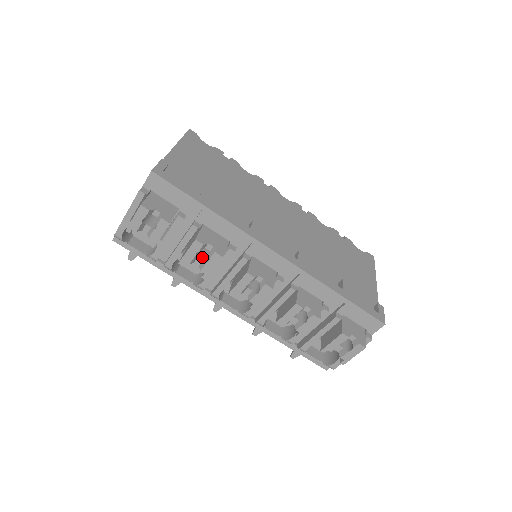
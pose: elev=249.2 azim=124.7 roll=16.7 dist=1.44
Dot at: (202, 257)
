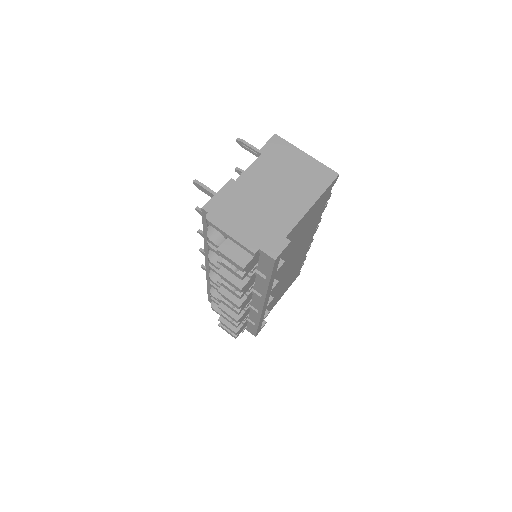
Dot at: occluded
